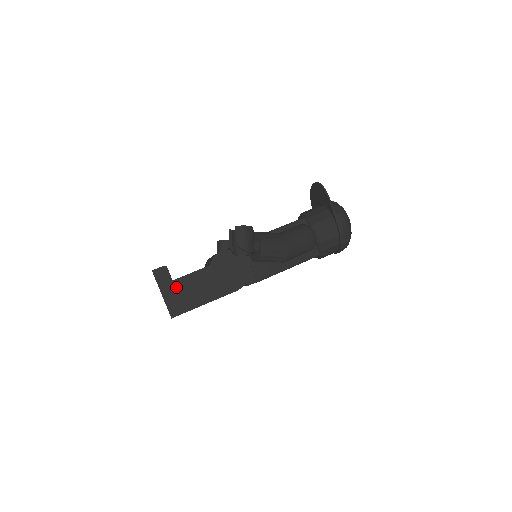
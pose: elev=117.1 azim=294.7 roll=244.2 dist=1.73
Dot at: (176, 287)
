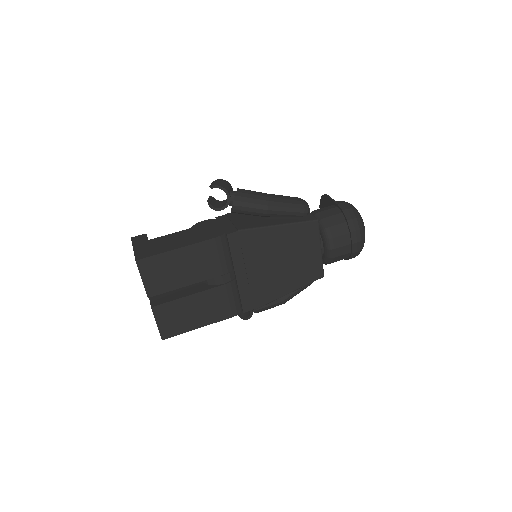
Dot at: (150, 243)
